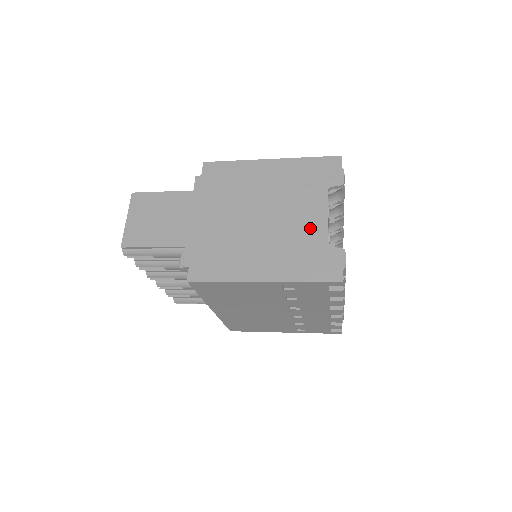
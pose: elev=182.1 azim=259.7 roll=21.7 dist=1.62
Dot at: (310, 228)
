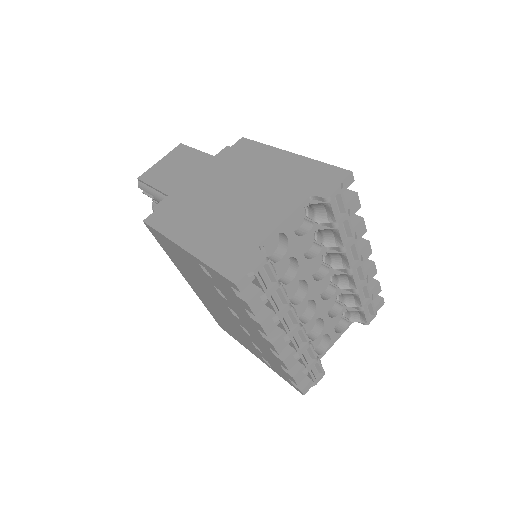
Dot at: (260, 223)
